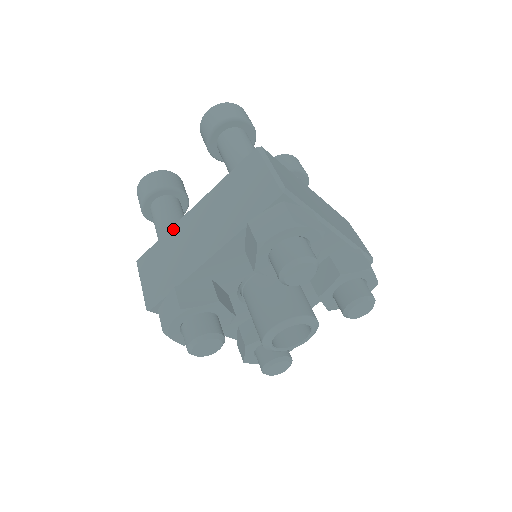
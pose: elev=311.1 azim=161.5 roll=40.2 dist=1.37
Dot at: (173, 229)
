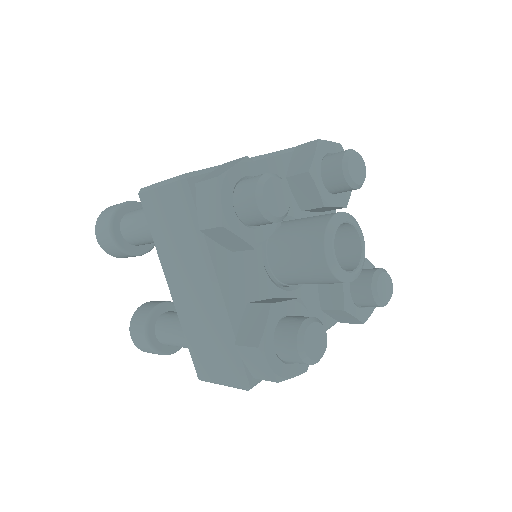
Dot at: occluded
